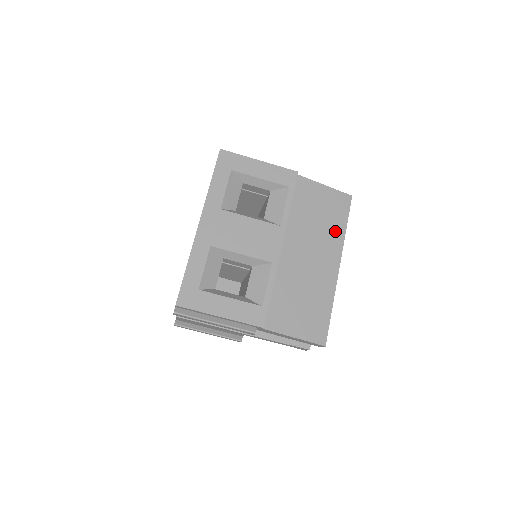
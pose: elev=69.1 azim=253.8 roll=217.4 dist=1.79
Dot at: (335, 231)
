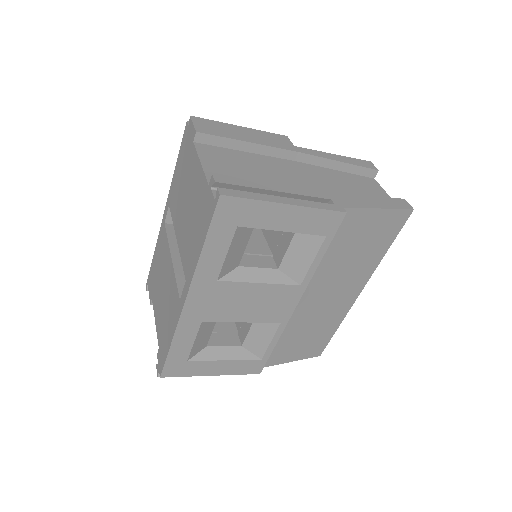
Dot at: (371, 259)
